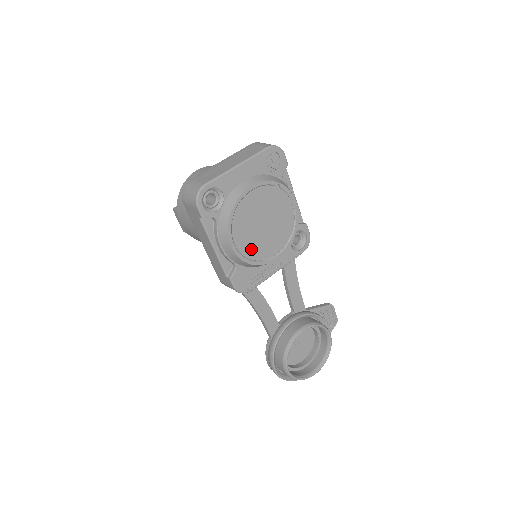
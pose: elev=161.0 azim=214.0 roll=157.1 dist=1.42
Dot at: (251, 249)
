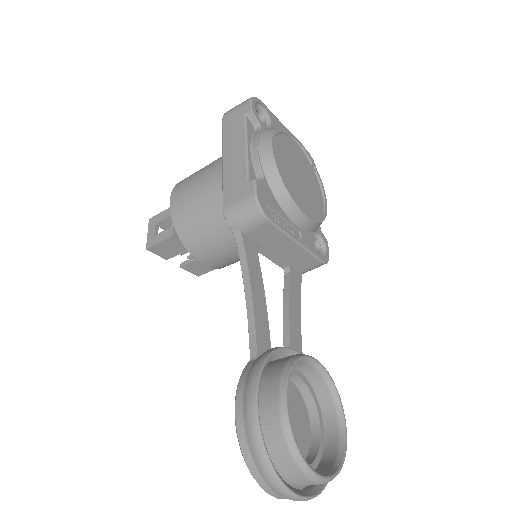
Dot at: (285, 175)
